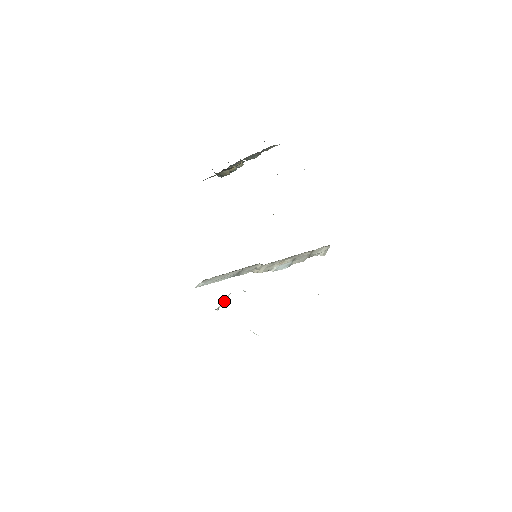
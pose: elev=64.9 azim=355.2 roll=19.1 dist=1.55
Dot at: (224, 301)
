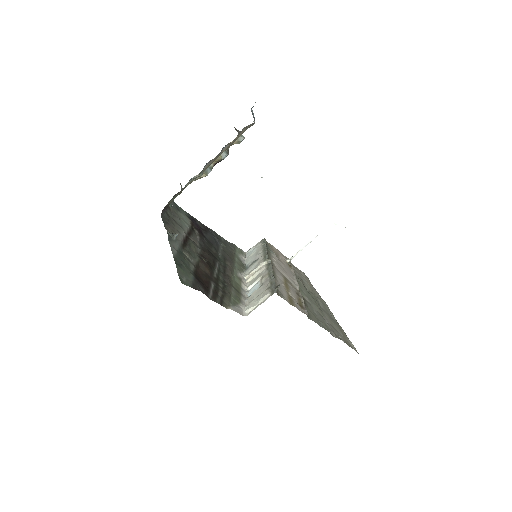
Dot at: (303, 248)
